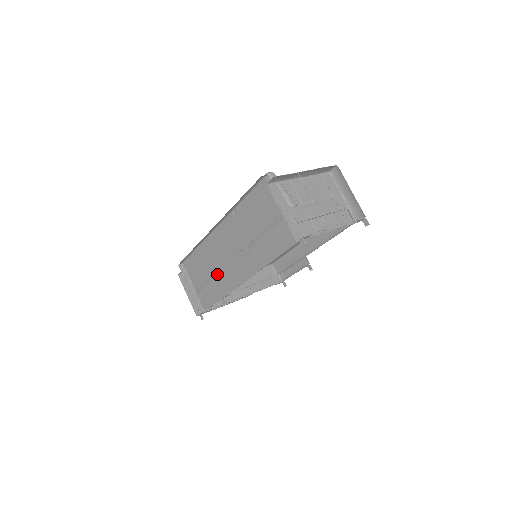
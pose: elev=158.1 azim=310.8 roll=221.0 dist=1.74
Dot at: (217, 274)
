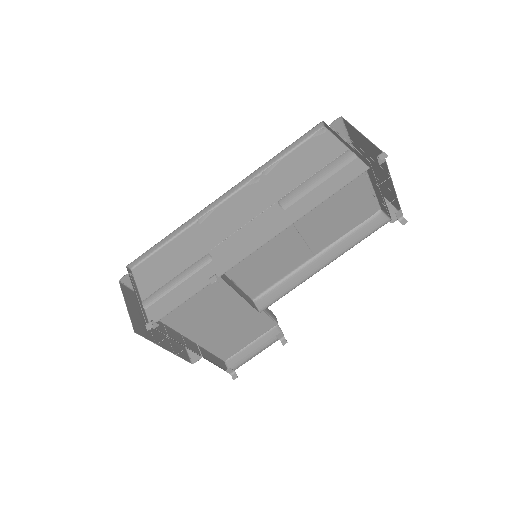
Dot at: (203, 258)
